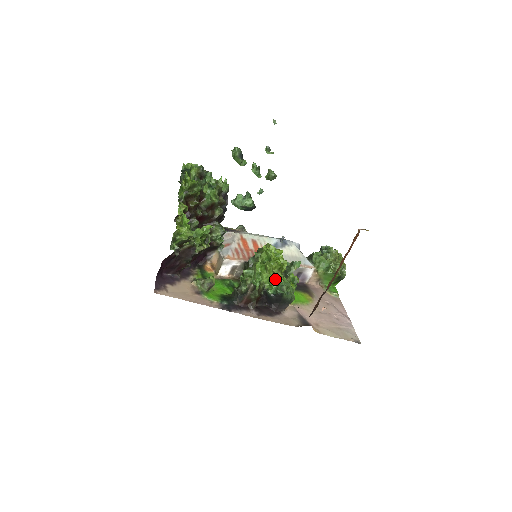
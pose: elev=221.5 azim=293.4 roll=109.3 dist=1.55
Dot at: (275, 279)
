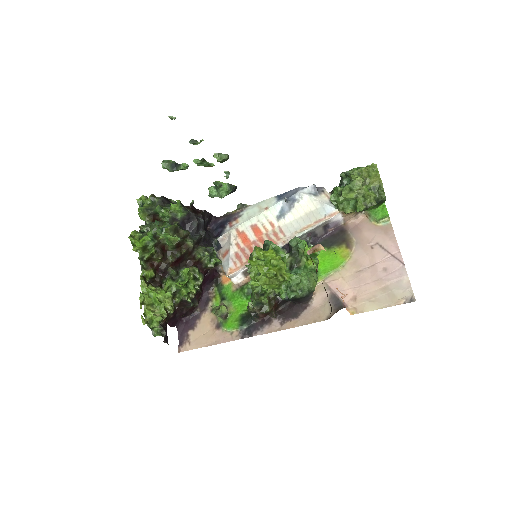
Dot at: (280, 283)
